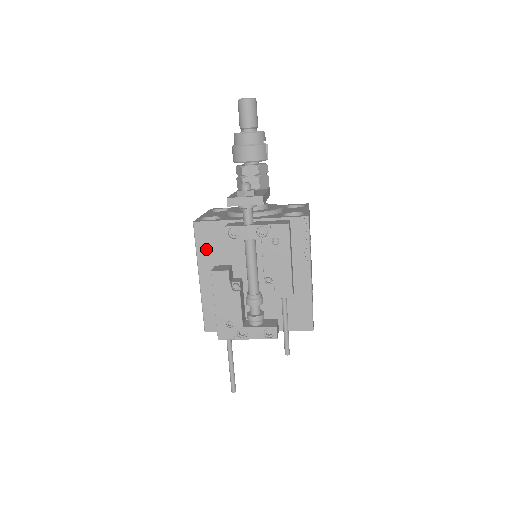
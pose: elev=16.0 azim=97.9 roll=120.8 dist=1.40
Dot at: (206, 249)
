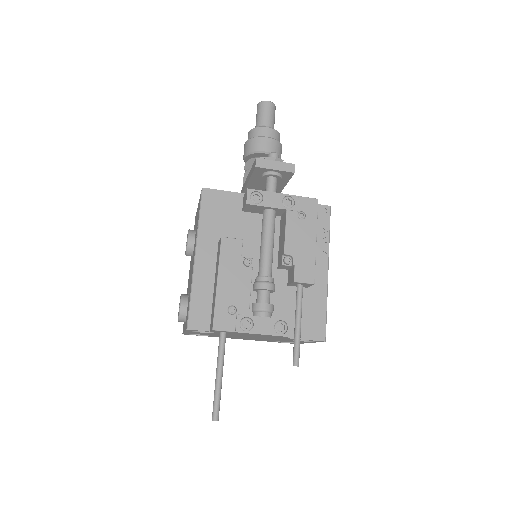
Dot at: (211, 221)
